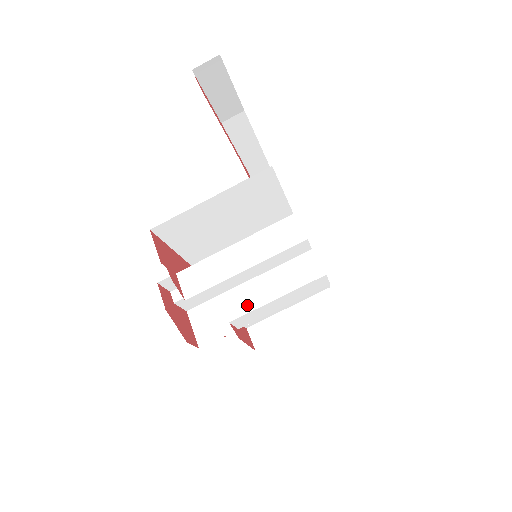
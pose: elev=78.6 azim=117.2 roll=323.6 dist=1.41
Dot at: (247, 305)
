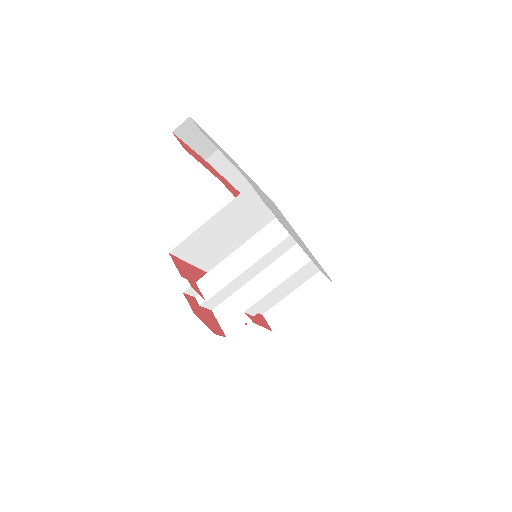
Dot at: (257, 296)
